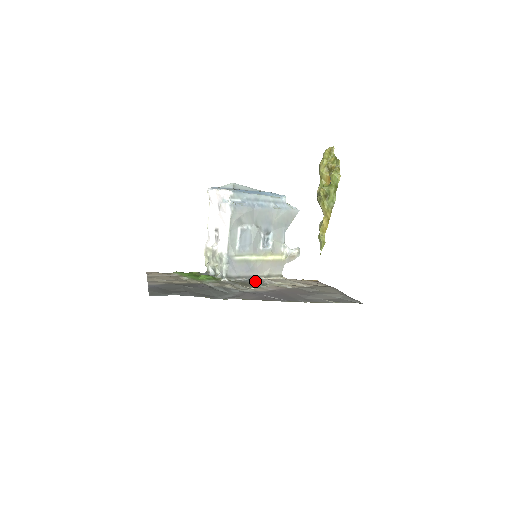
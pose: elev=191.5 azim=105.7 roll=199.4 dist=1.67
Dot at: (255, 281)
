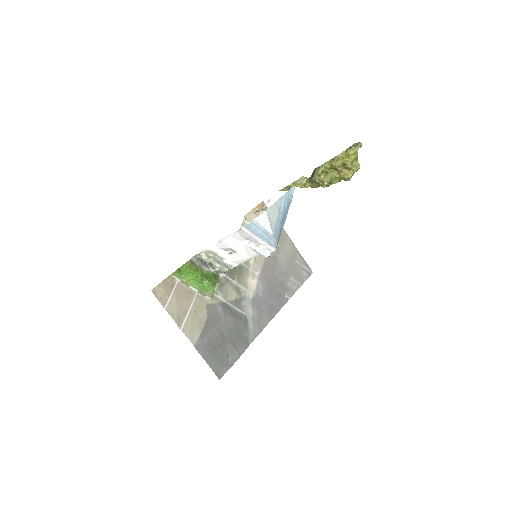
Dot at: occluded
